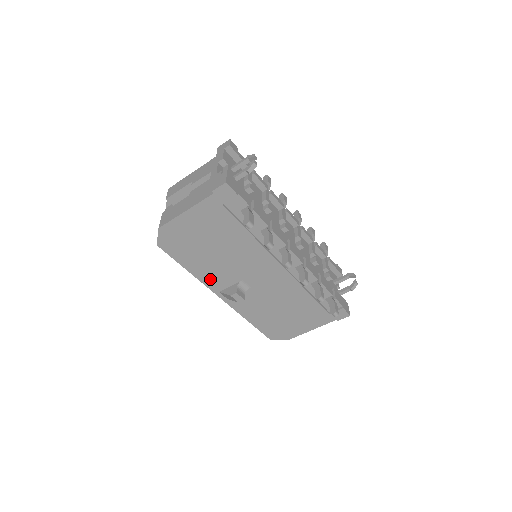
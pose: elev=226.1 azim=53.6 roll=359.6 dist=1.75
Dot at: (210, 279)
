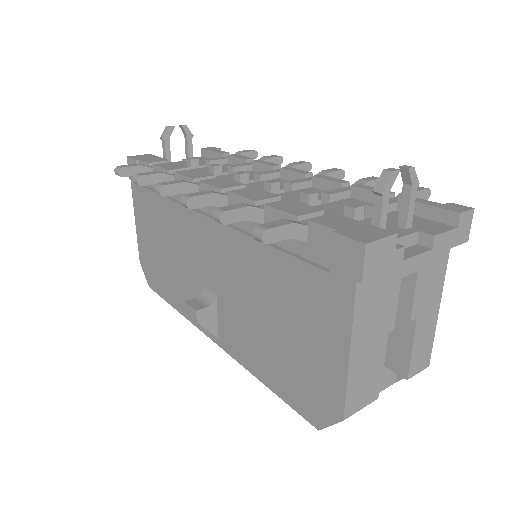
Dot at: occluded
